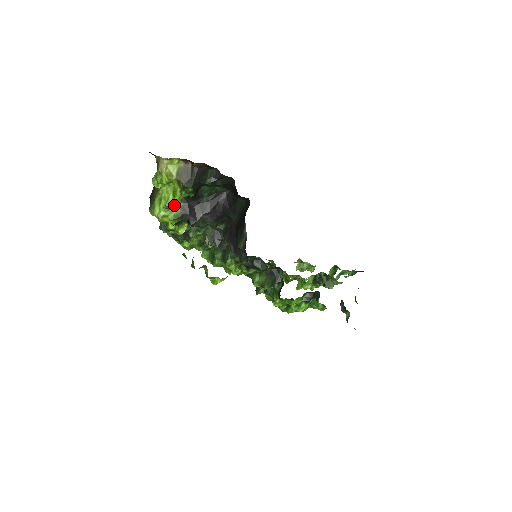
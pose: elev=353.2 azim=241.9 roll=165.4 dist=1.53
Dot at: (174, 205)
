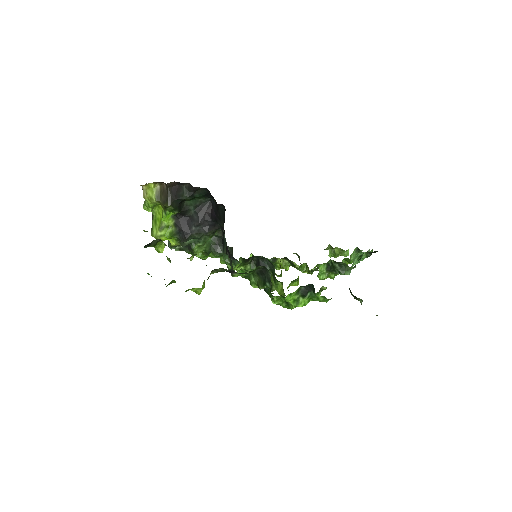
Dot at: (167, 224)
